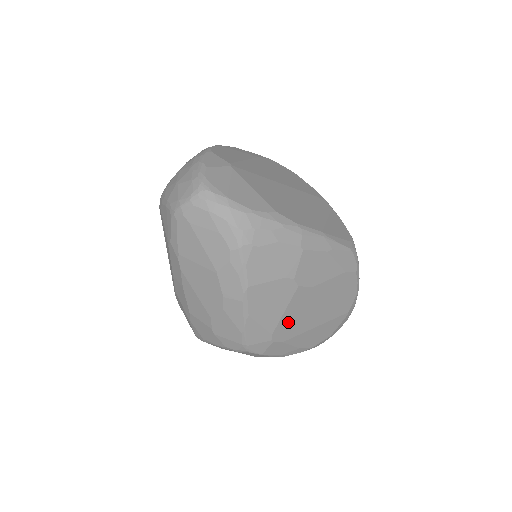
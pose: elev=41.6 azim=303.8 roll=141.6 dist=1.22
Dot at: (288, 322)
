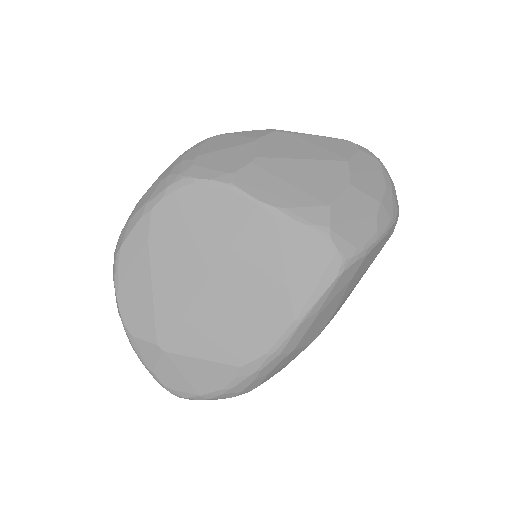
Dot at: (337, 311)
